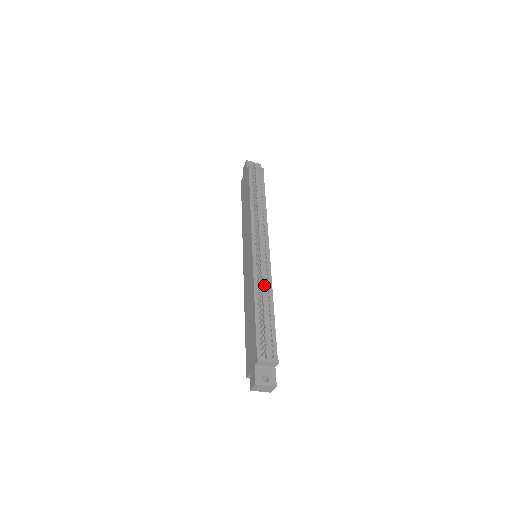
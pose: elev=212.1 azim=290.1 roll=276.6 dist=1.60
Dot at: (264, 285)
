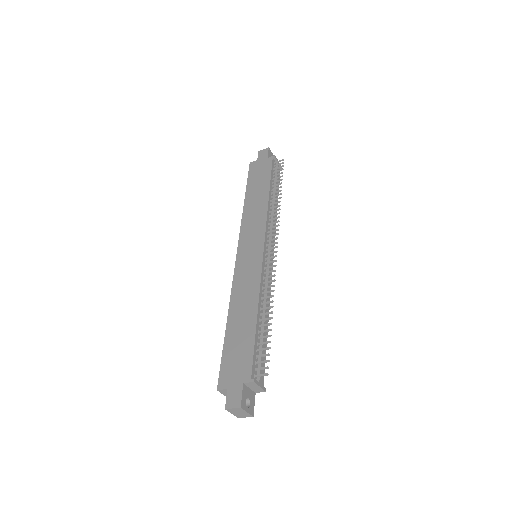
Dot at: occluded
